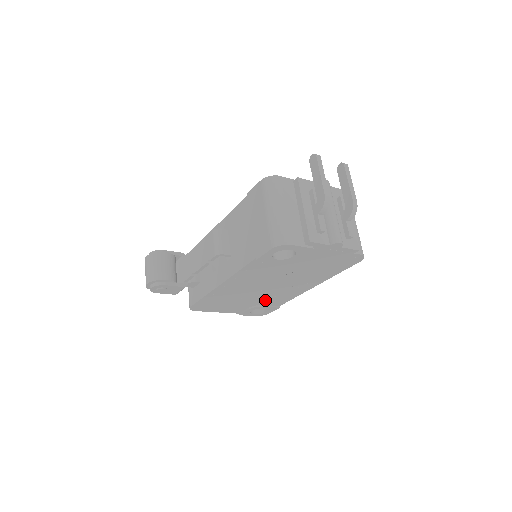
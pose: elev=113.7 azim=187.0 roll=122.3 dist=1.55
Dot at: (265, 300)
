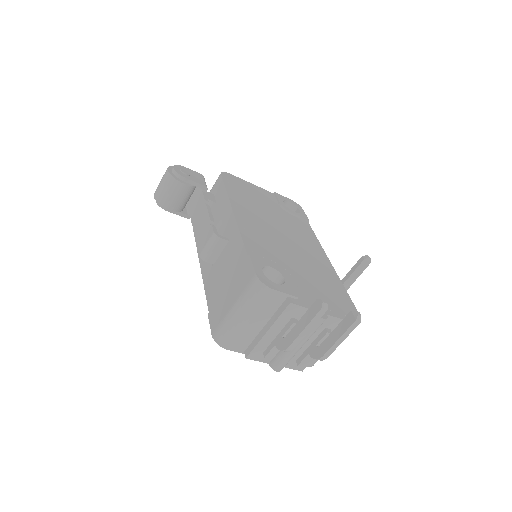
Dot at: occluded
